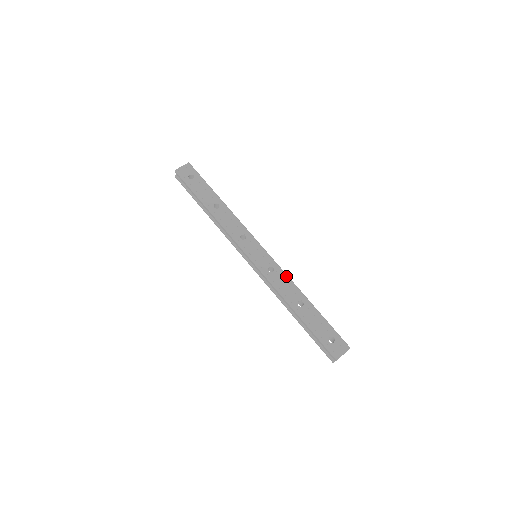
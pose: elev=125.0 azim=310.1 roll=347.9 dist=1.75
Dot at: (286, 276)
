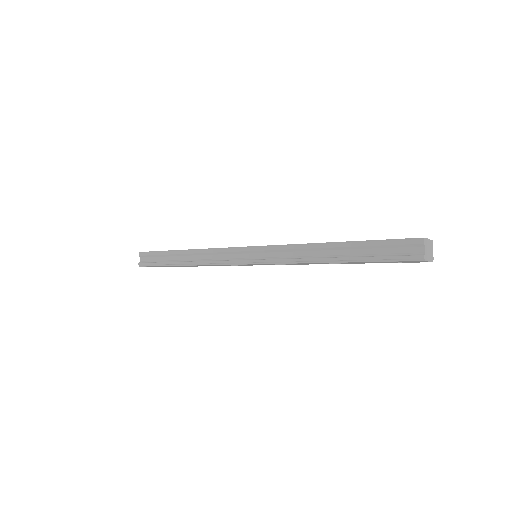
Dot at: occluded
